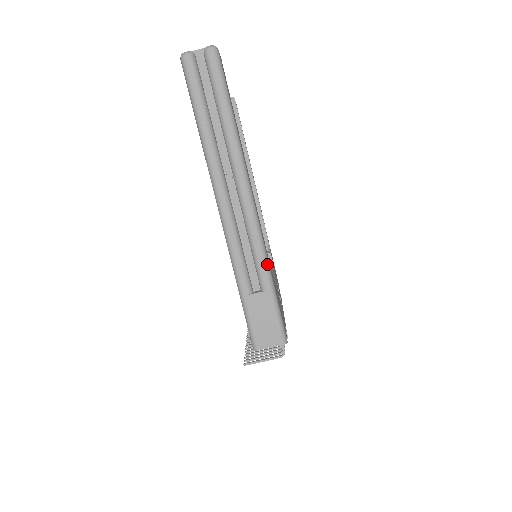
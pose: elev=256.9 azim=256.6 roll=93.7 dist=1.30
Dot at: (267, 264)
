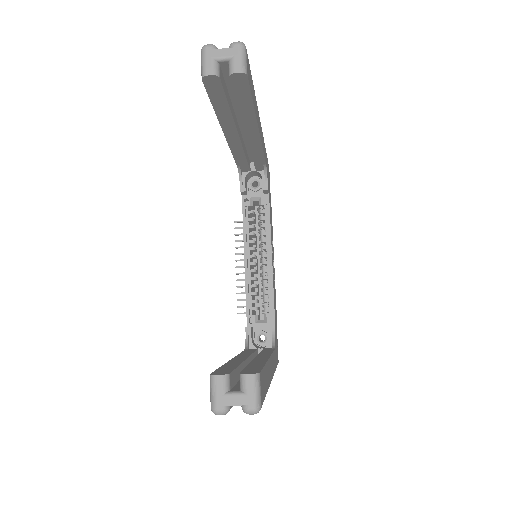
Dot at: occluded
